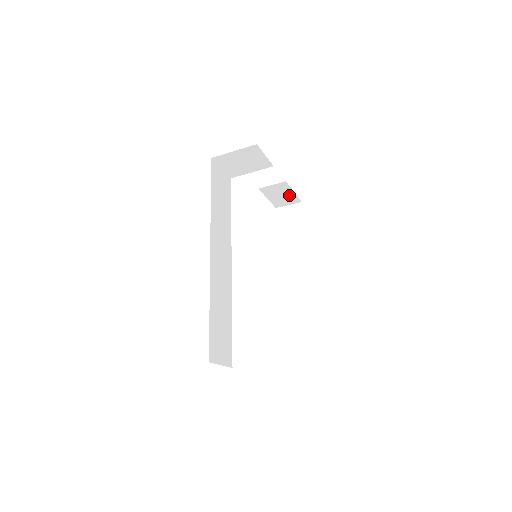
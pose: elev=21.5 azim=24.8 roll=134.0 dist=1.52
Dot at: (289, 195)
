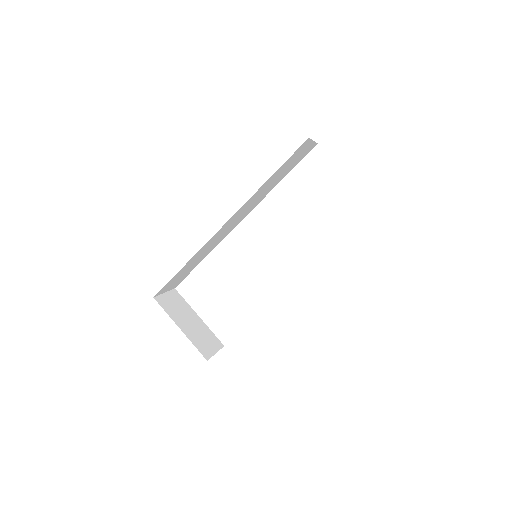
Dot at: occluded
